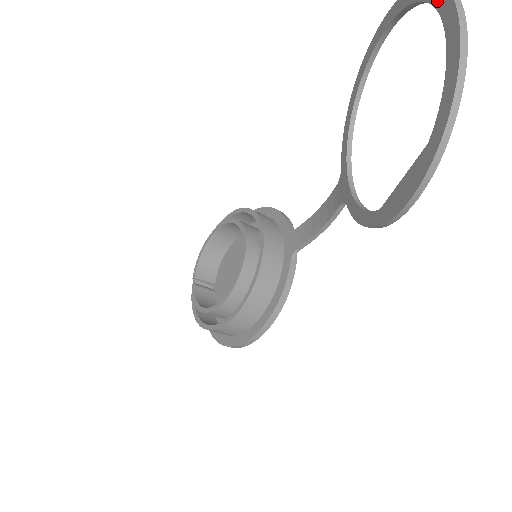
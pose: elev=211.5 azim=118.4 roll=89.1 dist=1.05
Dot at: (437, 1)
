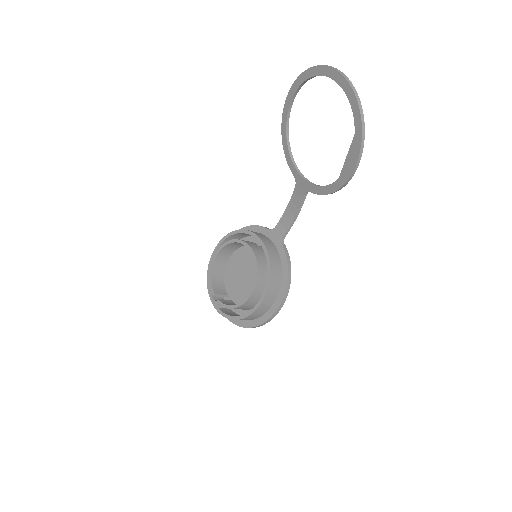
Dot at: (327, 74)
